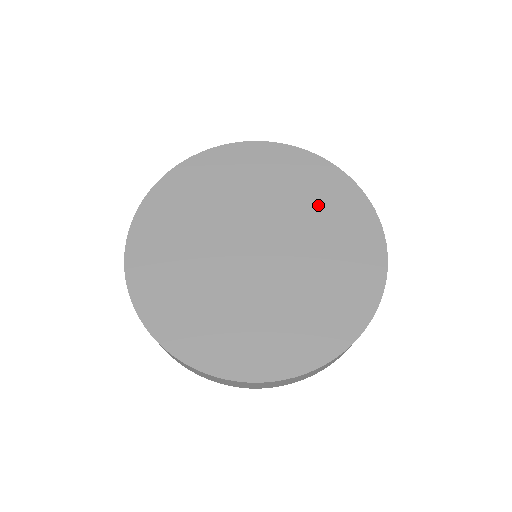
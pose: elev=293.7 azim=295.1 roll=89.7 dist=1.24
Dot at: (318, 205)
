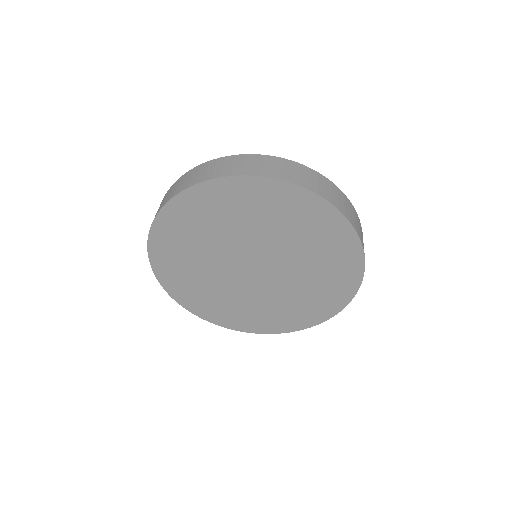
Dot at: (316, 249)
